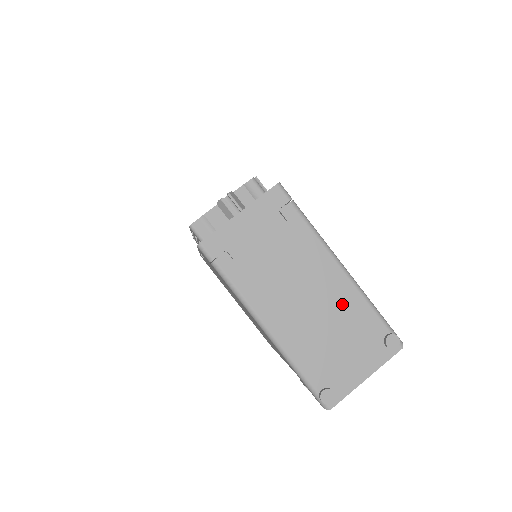
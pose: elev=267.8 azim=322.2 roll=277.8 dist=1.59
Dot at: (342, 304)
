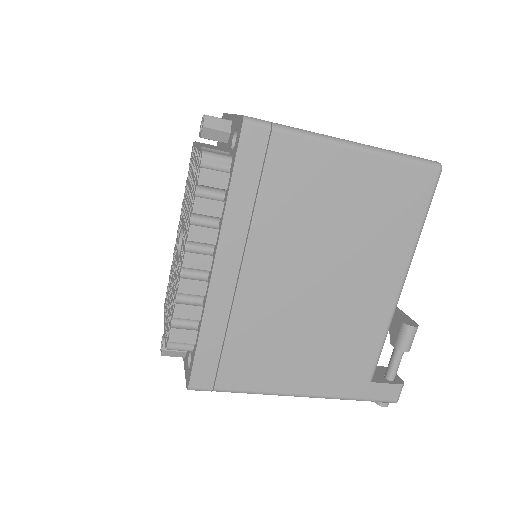
Dot at: occluded
